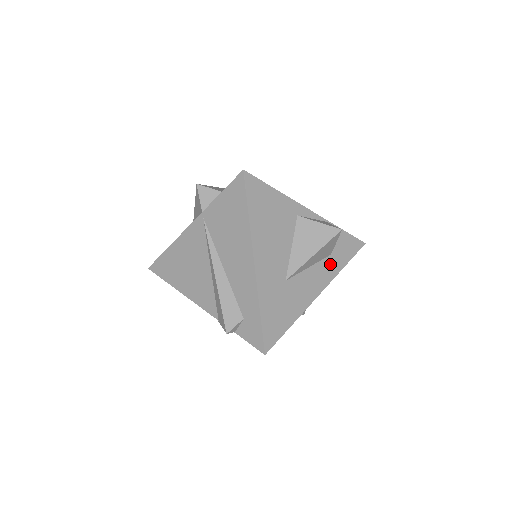
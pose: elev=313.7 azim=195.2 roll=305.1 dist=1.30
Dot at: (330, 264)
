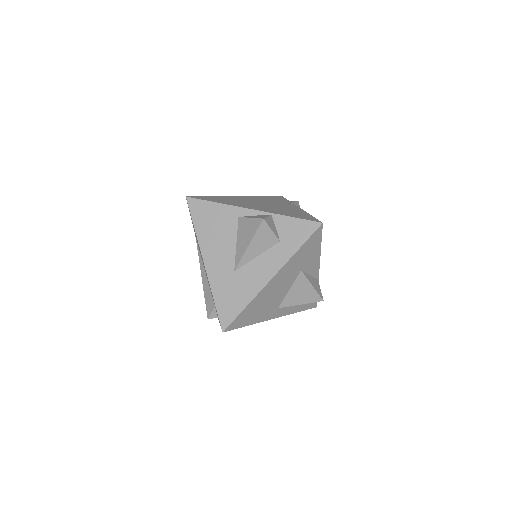
Dot at: (280, 250)
